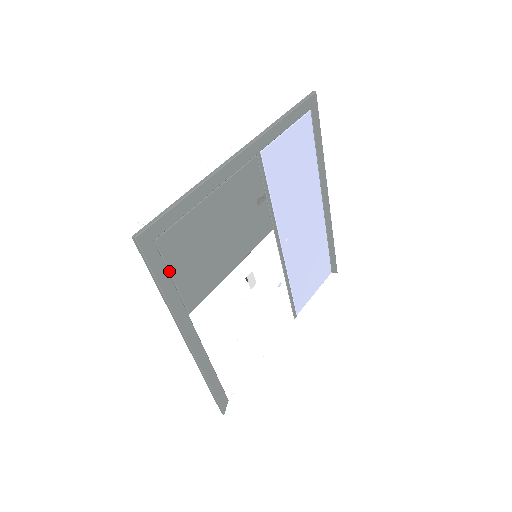
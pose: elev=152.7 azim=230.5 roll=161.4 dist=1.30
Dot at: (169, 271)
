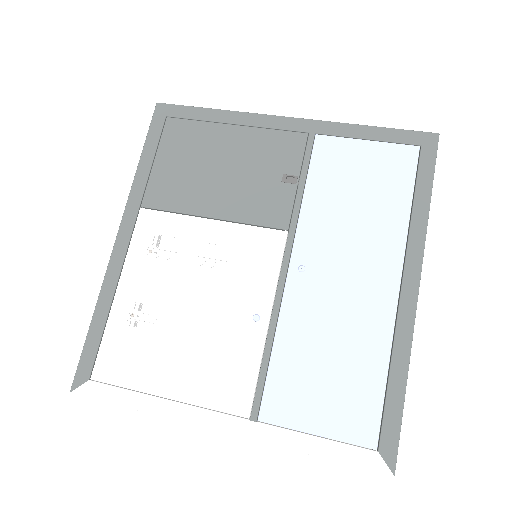
Dot at: (158, 150)
